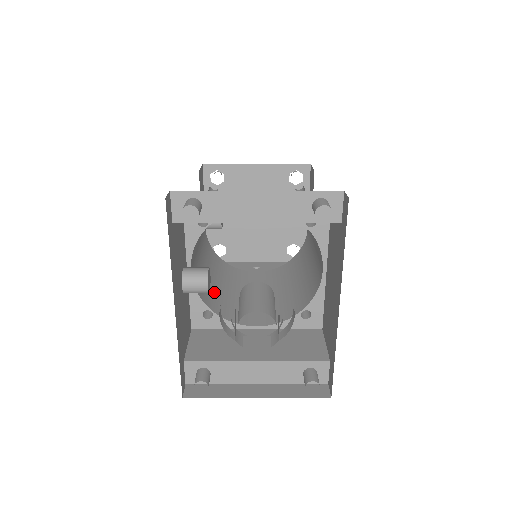
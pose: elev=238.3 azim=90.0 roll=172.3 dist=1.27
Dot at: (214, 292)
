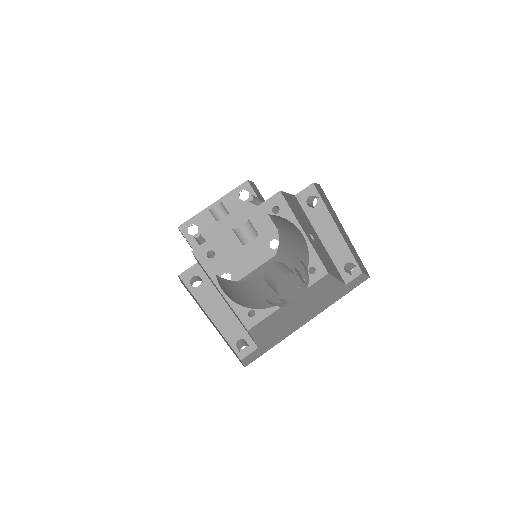
Dot at: occluded
